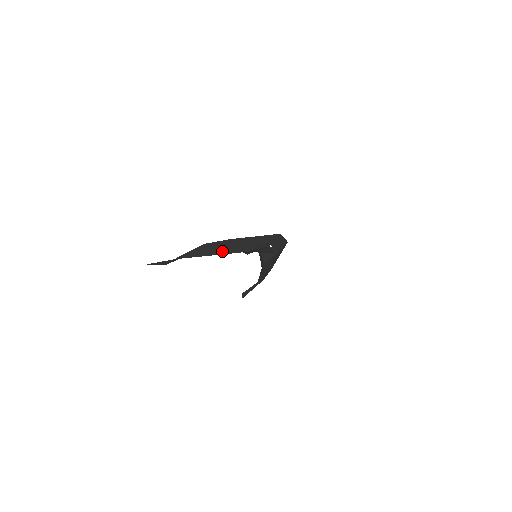
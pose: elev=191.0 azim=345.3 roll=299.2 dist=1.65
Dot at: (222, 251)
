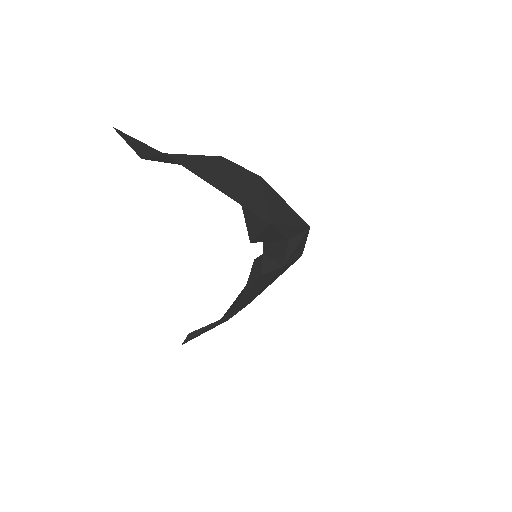
Dot at: (238, 194)
